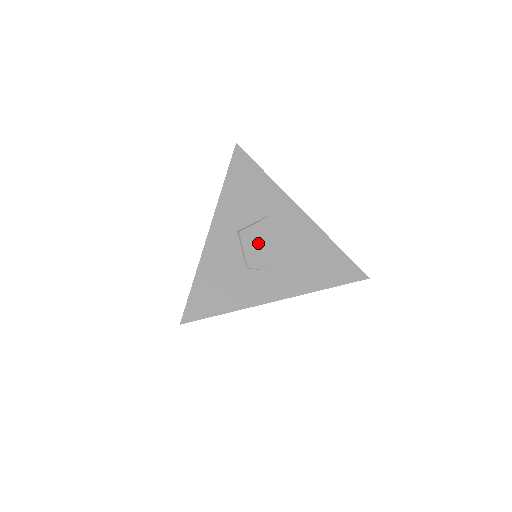
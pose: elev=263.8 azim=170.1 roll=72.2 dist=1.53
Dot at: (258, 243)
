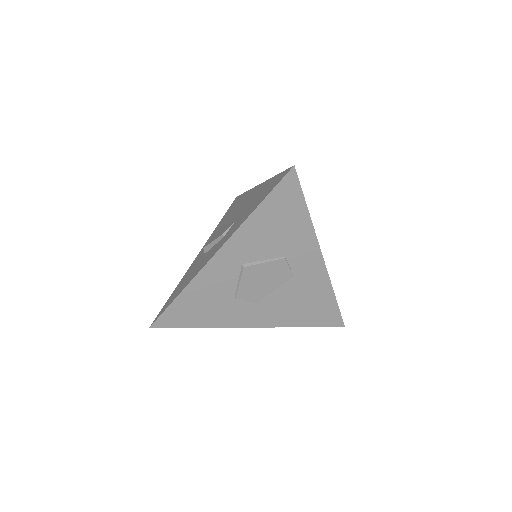
Dot at: (258, 280)
